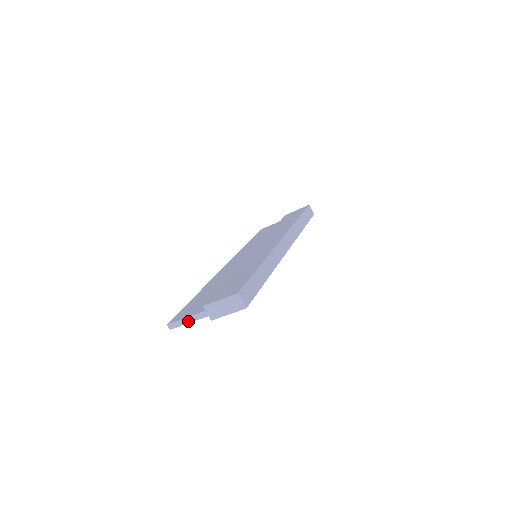
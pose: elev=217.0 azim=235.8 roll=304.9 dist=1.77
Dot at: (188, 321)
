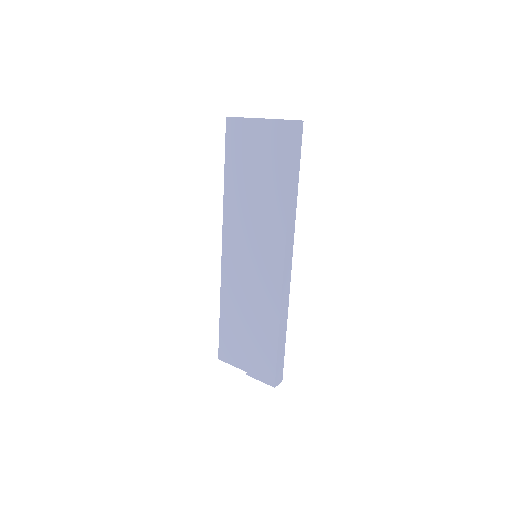
Dot at: (235, 365)
